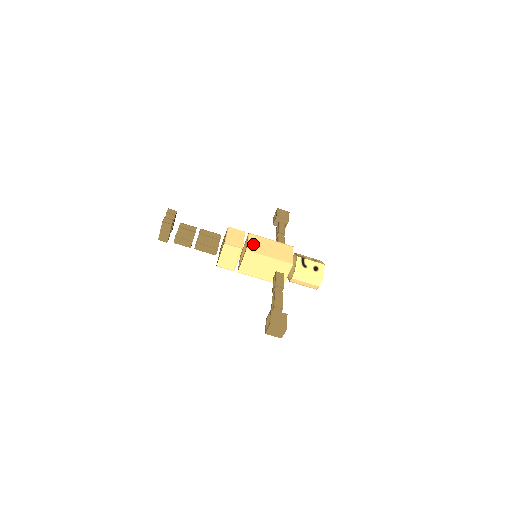
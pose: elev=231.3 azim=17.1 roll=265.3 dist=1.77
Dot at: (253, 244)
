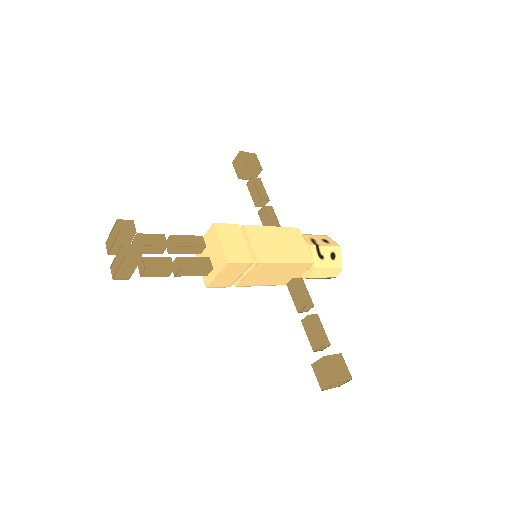
Dot at: (259, 246)
